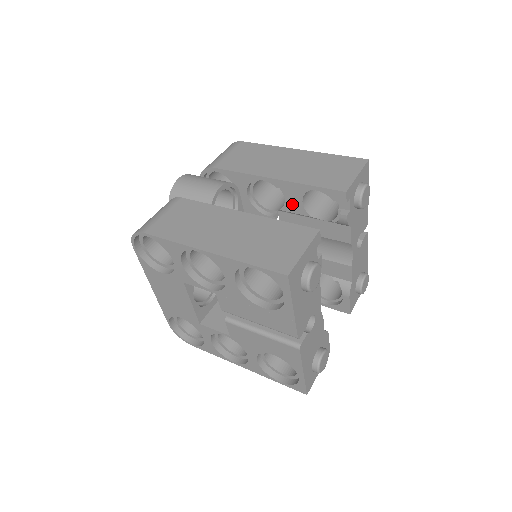
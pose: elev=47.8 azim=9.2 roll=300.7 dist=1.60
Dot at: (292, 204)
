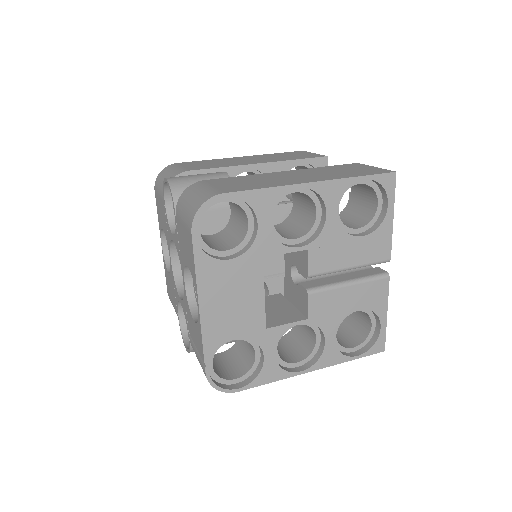
Dot at: occluded
